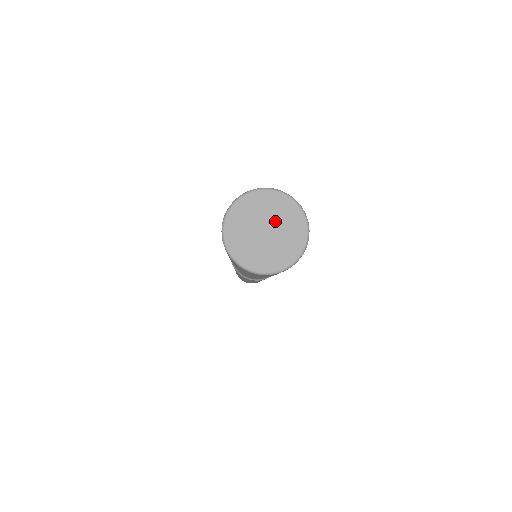
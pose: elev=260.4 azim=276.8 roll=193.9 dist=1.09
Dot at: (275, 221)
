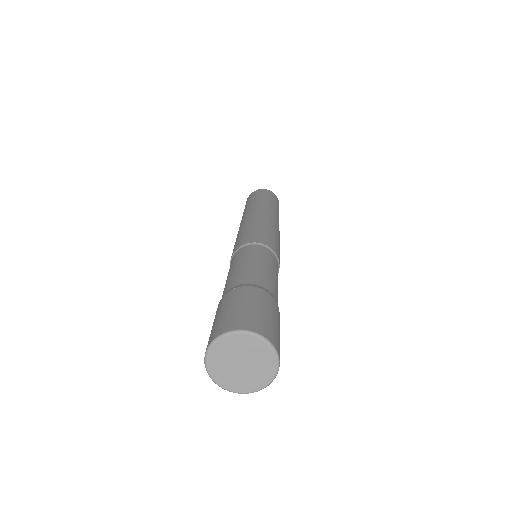
Dot at: (250, 357)
